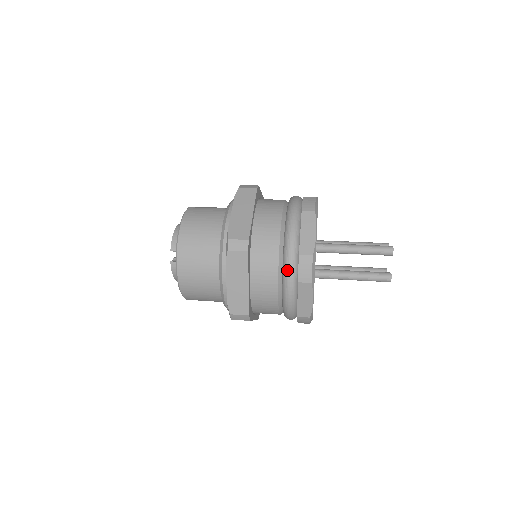
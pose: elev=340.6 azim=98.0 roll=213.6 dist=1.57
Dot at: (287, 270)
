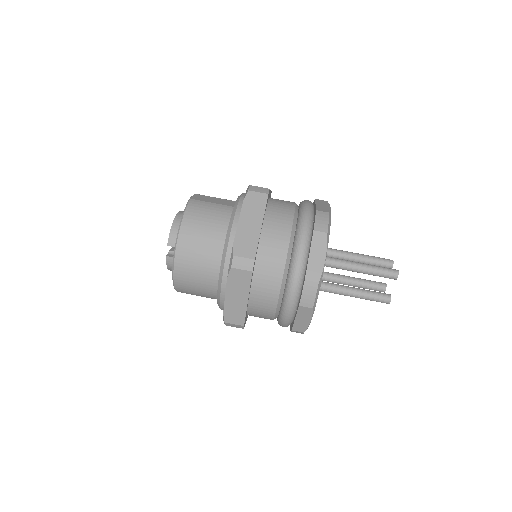
Dot at: (290, 292)
